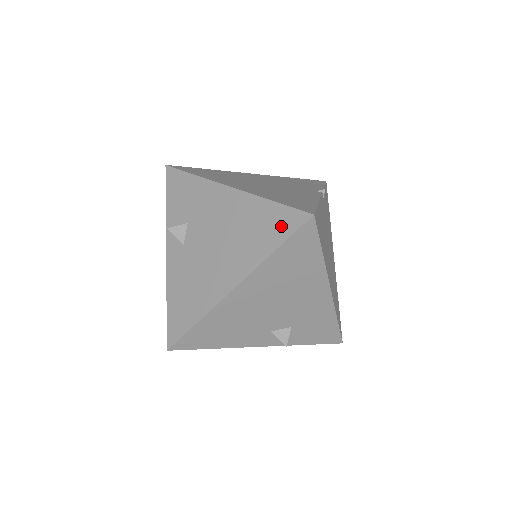
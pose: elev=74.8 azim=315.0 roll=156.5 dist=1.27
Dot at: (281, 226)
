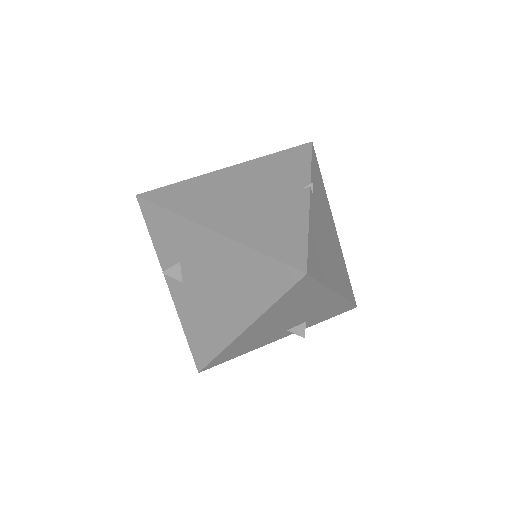
Dot at: (275, 280)
